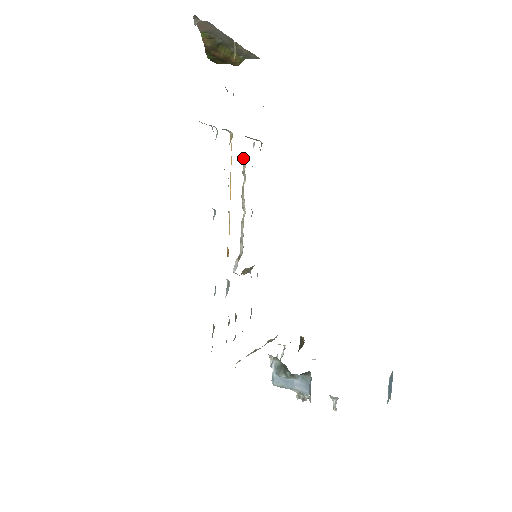
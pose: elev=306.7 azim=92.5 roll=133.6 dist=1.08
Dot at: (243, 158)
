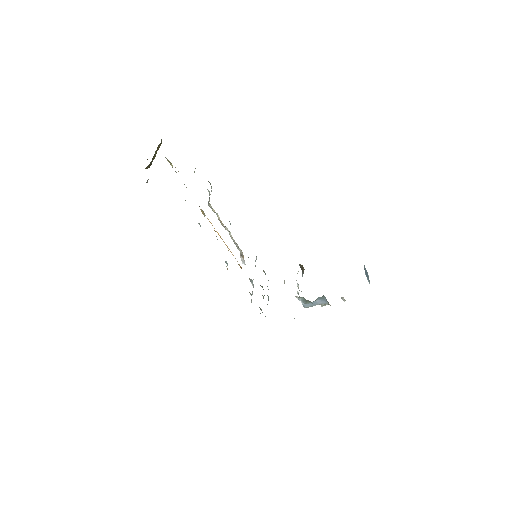
Dot at: (208, 204)
